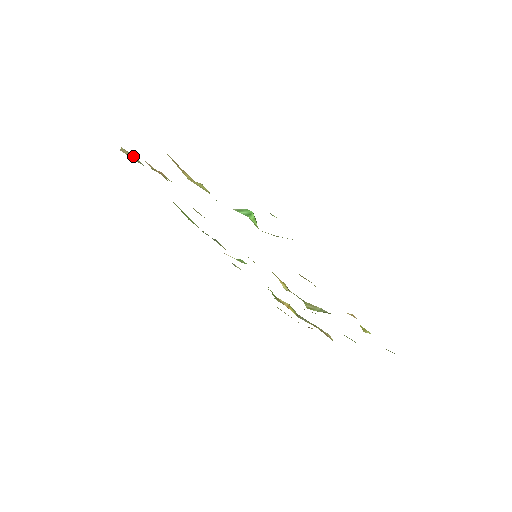
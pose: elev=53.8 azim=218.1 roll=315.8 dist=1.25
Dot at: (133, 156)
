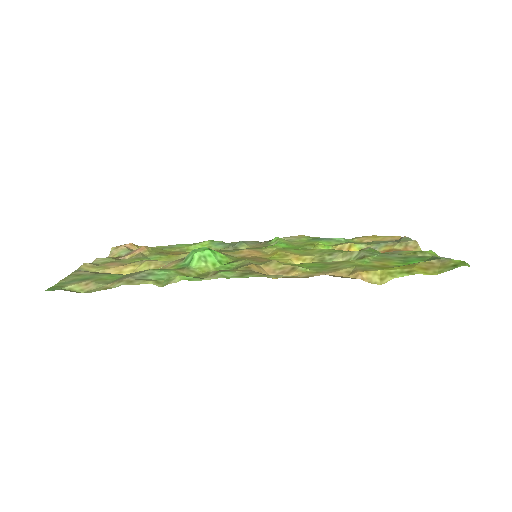
Dot at: (121, 249)
